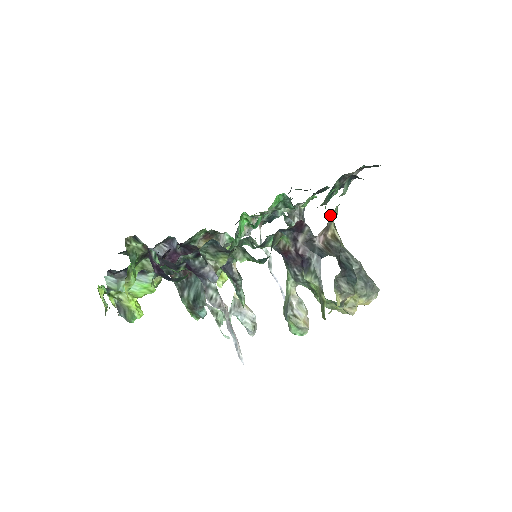
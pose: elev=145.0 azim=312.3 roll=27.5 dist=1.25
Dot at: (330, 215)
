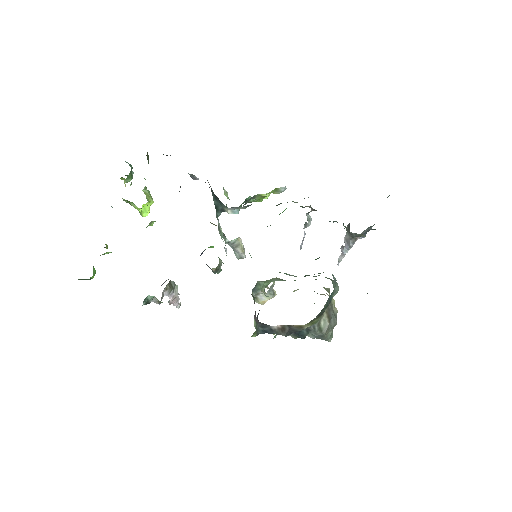
Dot at: occluded
